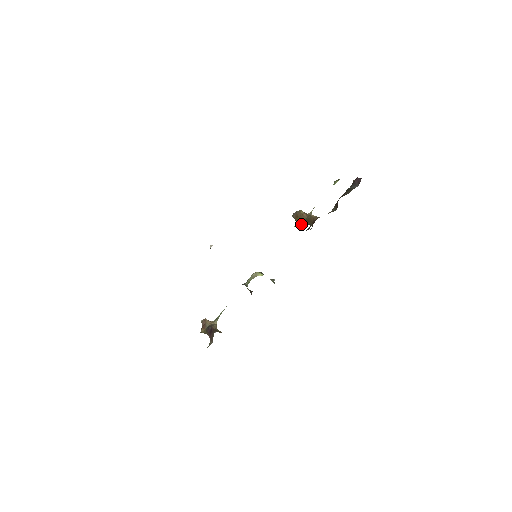
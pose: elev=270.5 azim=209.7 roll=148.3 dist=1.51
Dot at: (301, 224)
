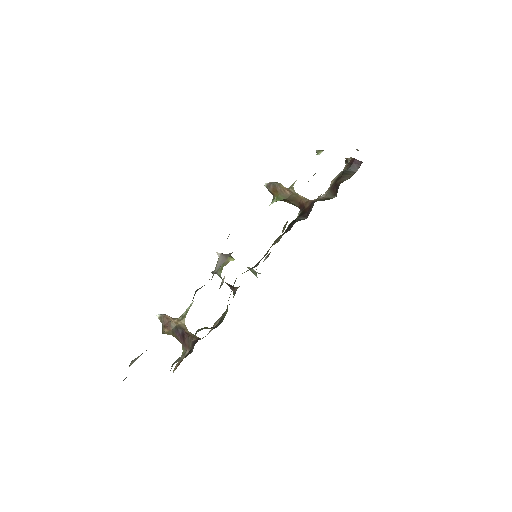
Dot at: (280, 200)
